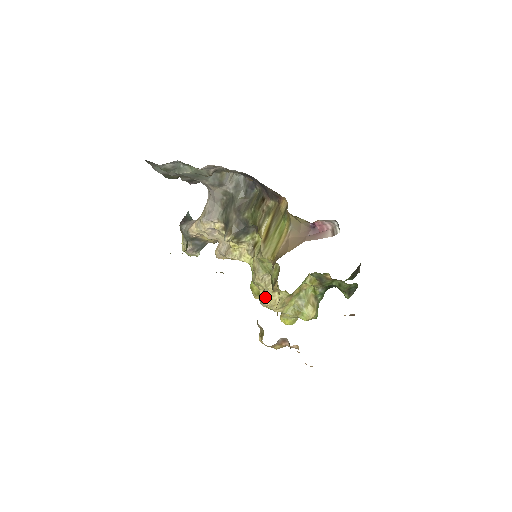
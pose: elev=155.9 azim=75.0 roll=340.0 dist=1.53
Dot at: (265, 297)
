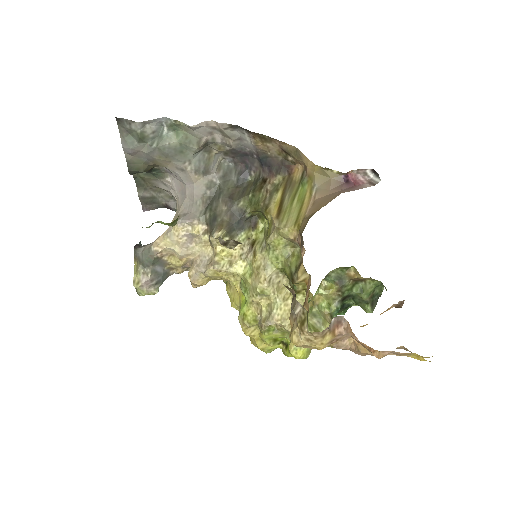
Dot at: (273, 310)
